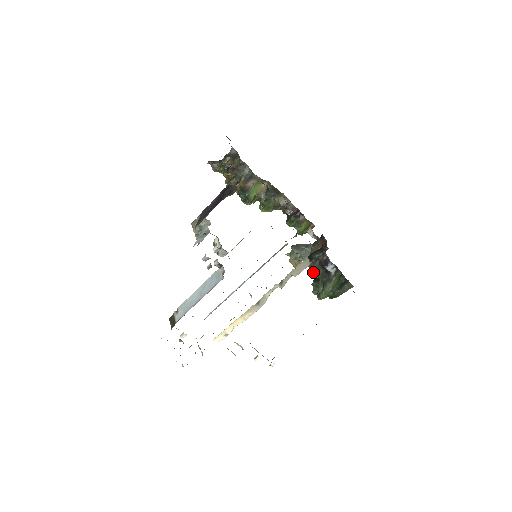
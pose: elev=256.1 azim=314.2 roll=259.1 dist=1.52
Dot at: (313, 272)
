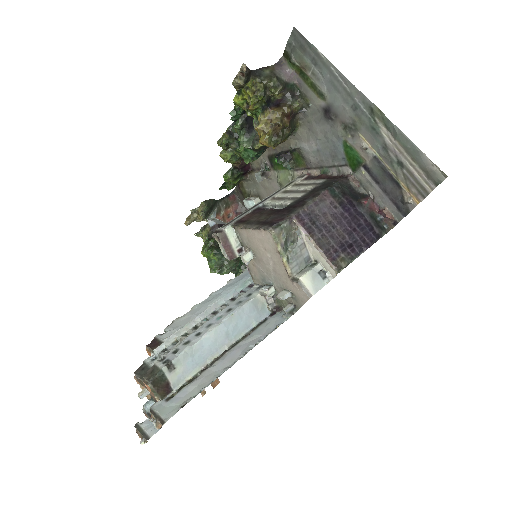
Dot at: occluded
